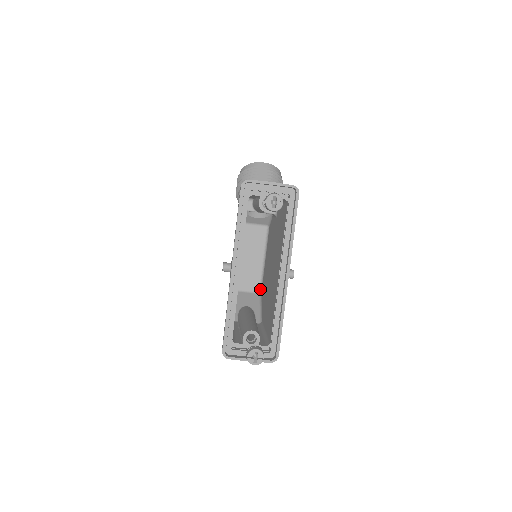
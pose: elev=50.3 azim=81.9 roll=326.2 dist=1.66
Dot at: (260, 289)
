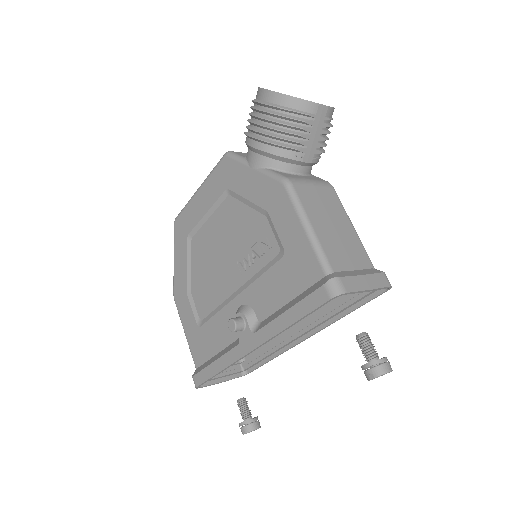
Dot at: occluded
